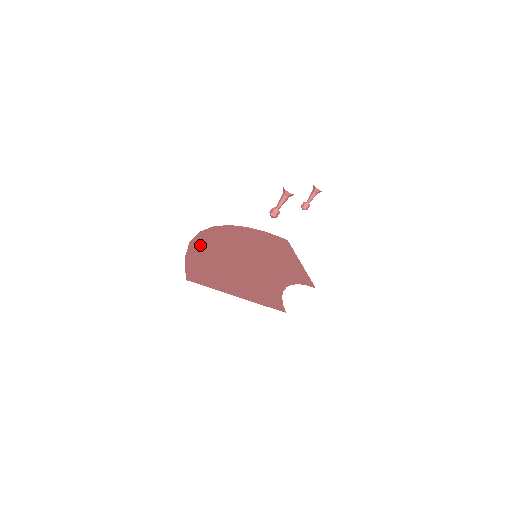
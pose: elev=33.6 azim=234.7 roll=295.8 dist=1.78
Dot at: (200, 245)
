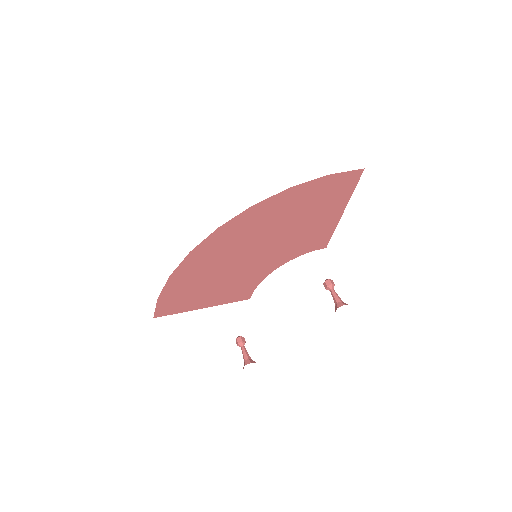
Dot at: (182, 273)
